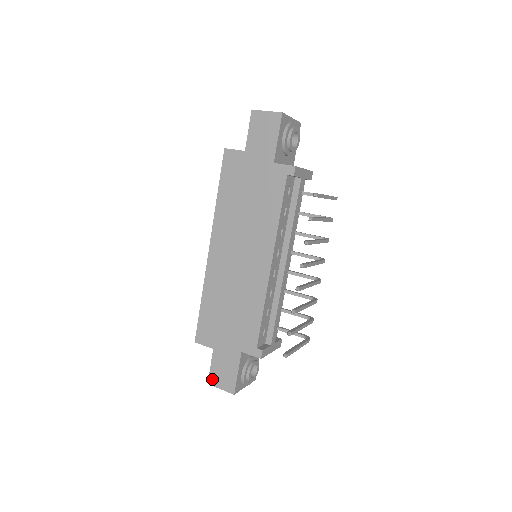
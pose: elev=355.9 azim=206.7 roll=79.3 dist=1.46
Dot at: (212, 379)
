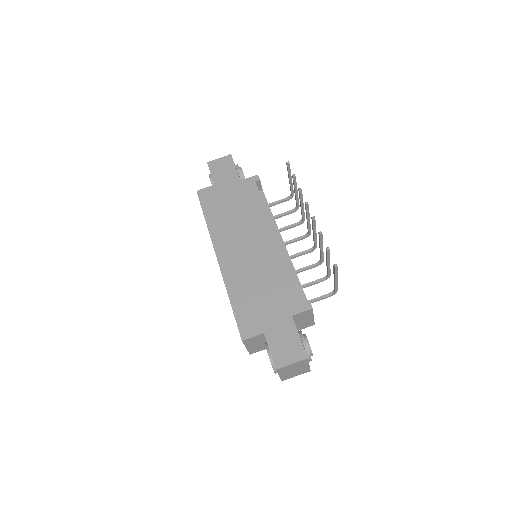
Dot at: (278, 361)
